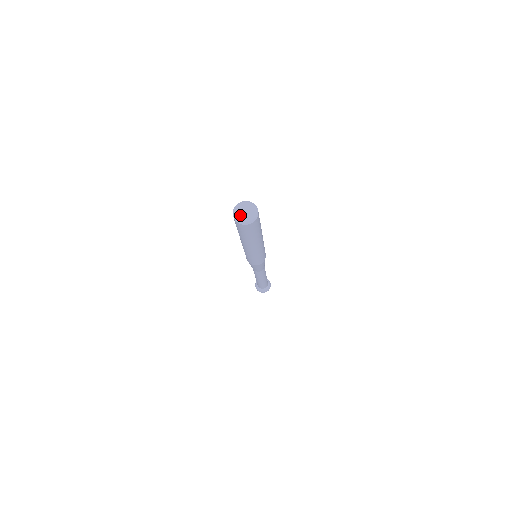
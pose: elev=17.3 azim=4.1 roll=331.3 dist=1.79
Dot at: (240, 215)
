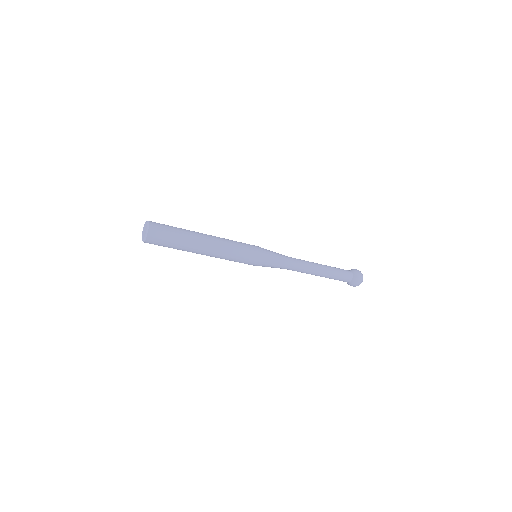
Dot at: (143, 236)
